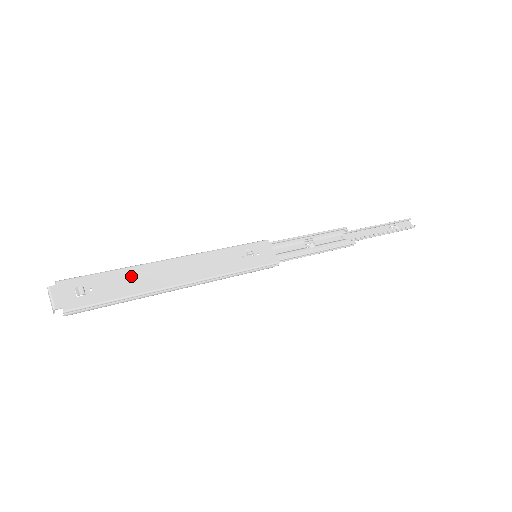
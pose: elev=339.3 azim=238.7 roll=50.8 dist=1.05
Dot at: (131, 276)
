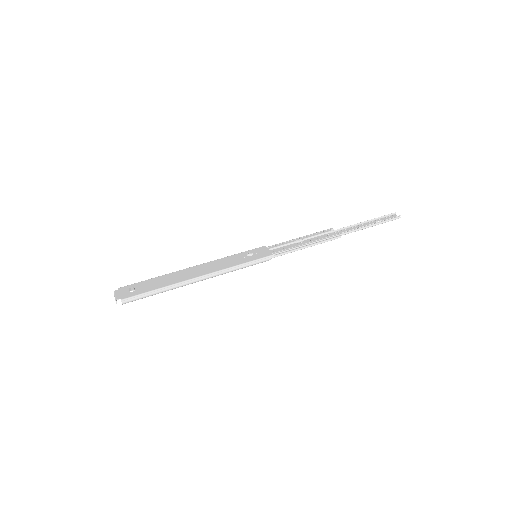
Dot at: (165, 278)
